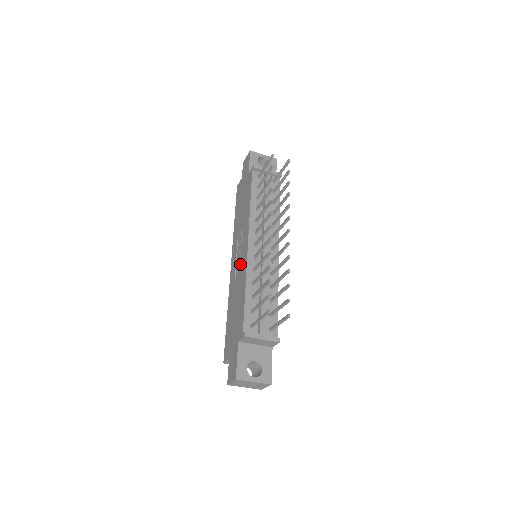
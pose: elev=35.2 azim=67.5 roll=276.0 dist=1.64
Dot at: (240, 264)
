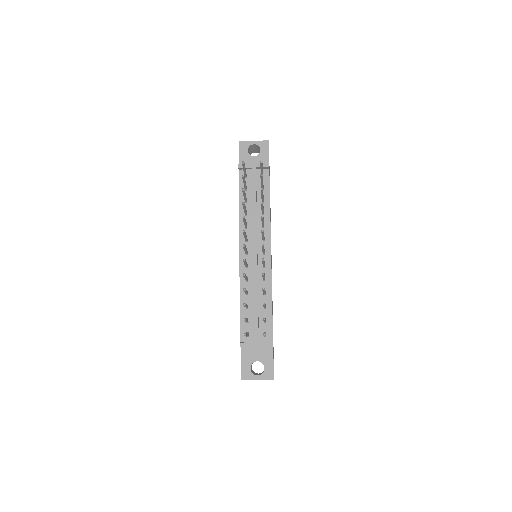
Dot at: occluded
